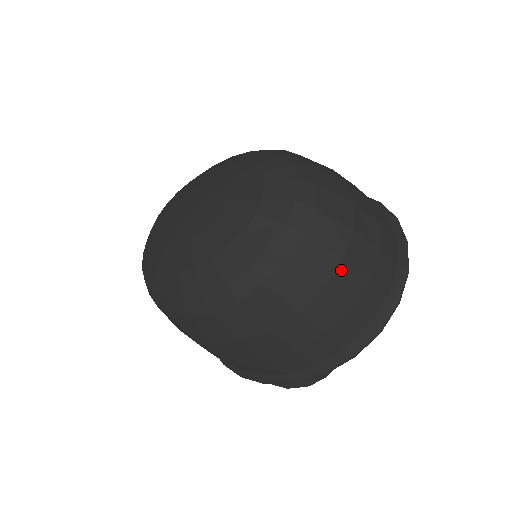
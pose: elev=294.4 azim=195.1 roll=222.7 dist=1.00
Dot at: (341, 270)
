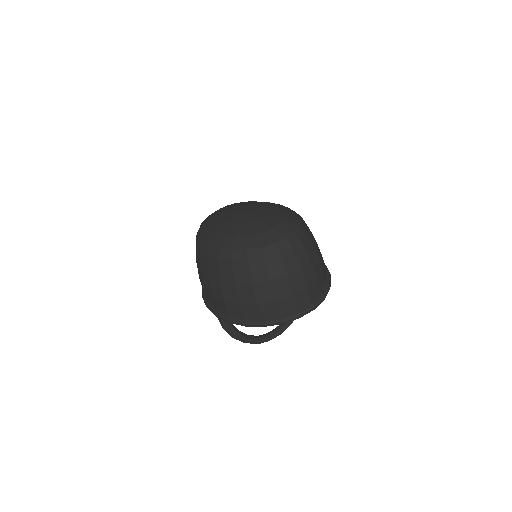
Dot at: (283, 280)
